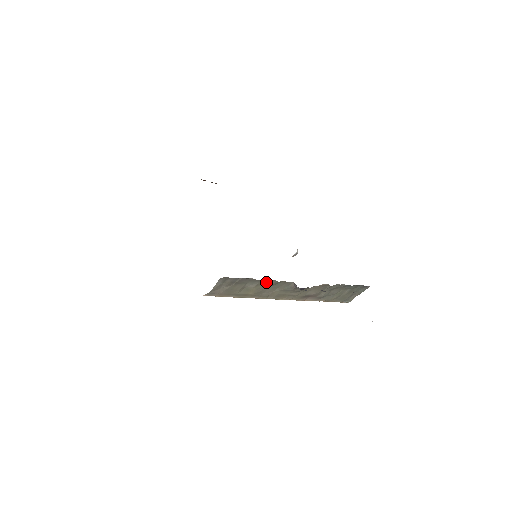
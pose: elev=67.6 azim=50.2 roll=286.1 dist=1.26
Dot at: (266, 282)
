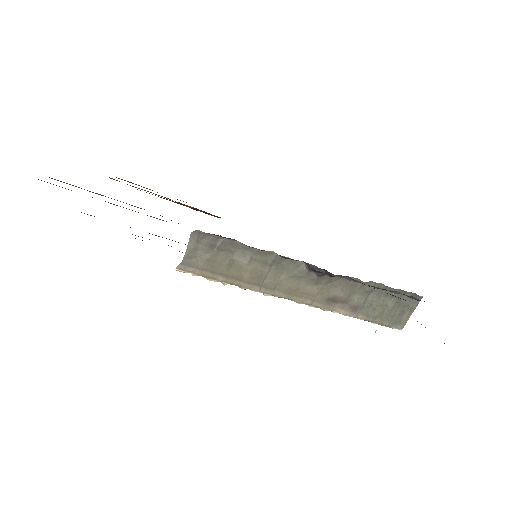
Dot at: (263, 256)
